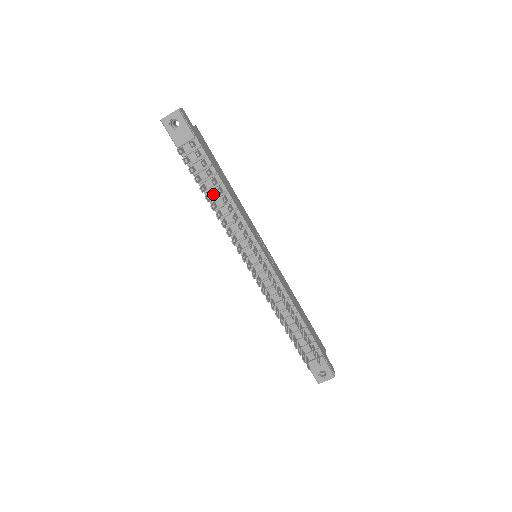
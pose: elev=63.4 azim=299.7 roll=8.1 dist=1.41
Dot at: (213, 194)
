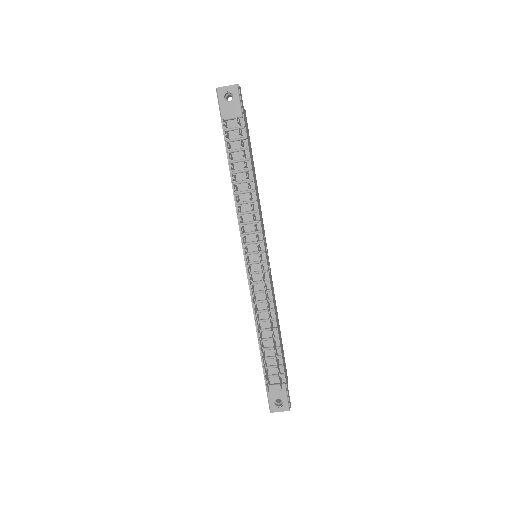
Dot at: (238, 178)
